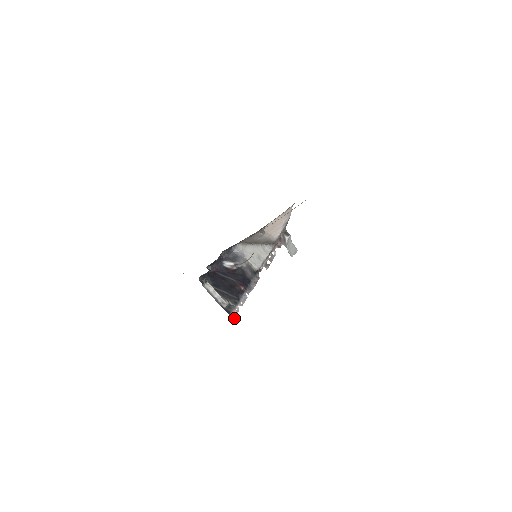
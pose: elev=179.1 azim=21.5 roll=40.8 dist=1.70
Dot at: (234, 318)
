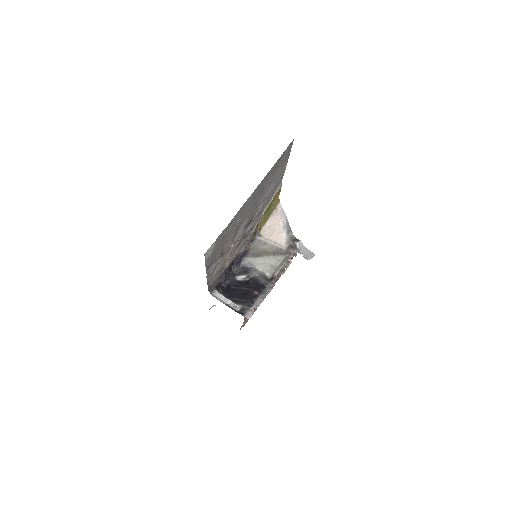
Dot at: (249, 318)
